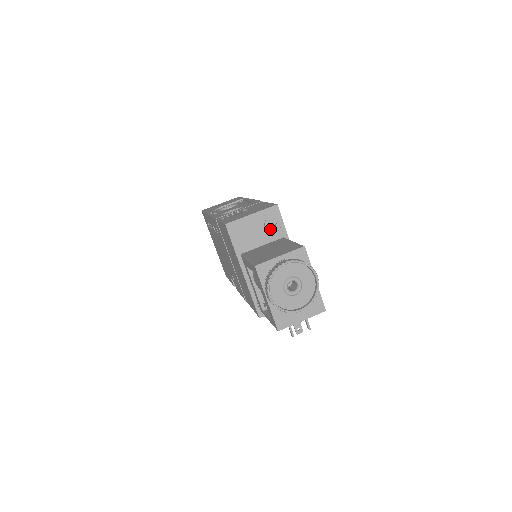
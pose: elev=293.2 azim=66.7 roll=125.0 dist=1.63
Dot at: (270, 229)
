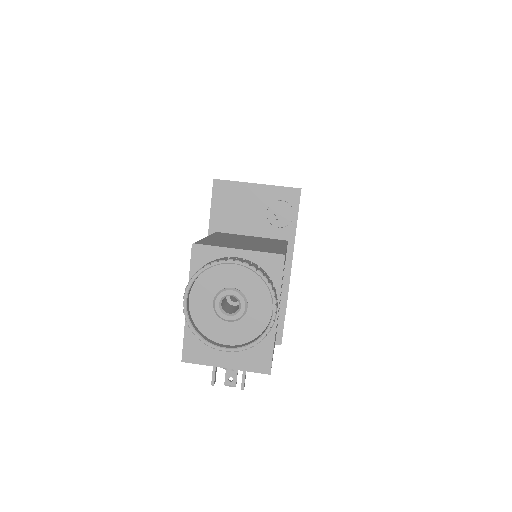
Dot at: (273, 218)
